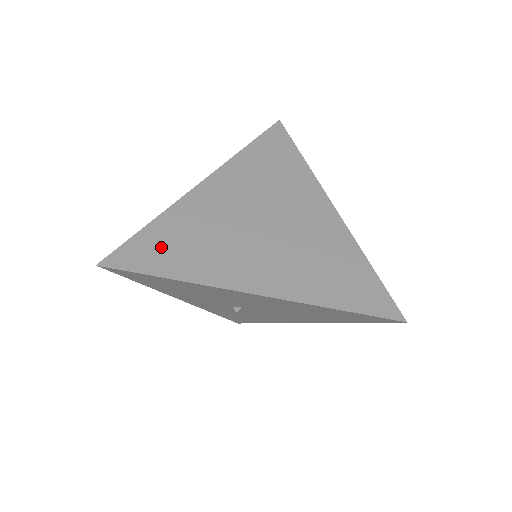
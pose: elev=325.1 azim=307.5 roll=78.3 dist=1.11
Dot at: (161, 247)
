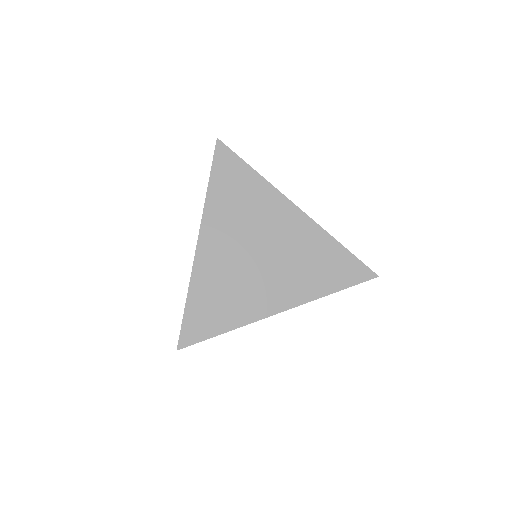
Dot at: (205, 314)
